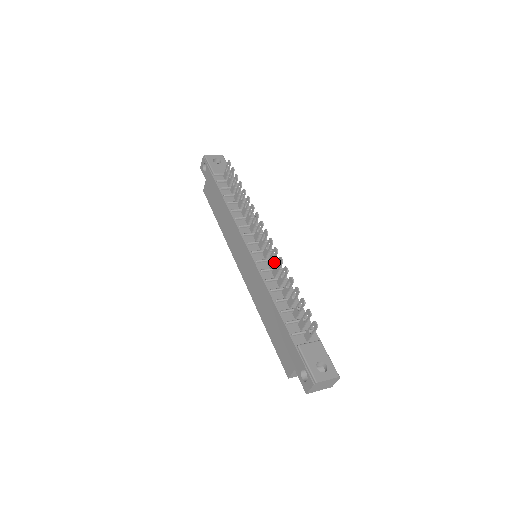
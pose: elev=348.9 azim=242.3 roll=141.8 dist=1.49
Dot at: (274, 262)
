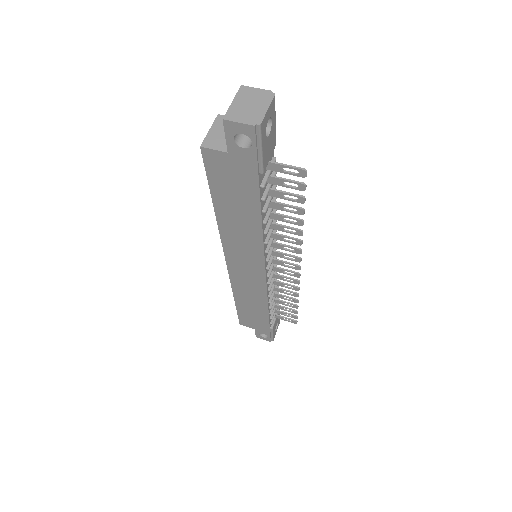
Dot at: (275, 265)
